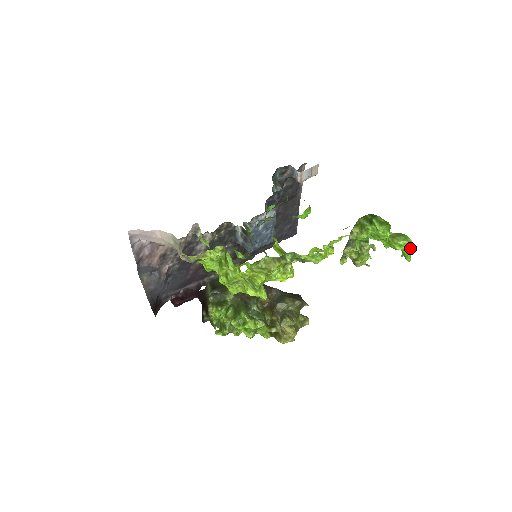
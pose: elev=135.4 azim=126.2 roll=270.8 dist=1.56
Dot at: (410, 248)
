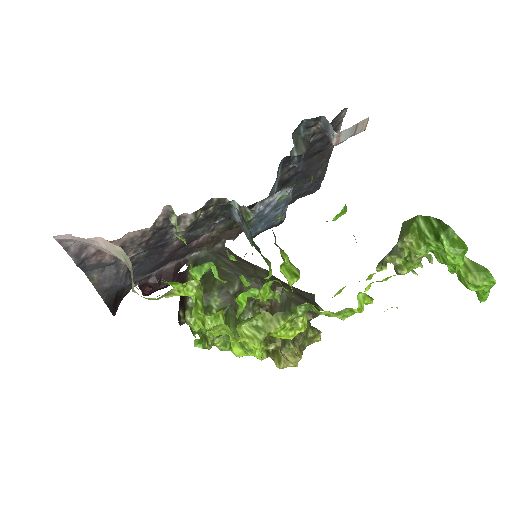
Dot at: occluded
